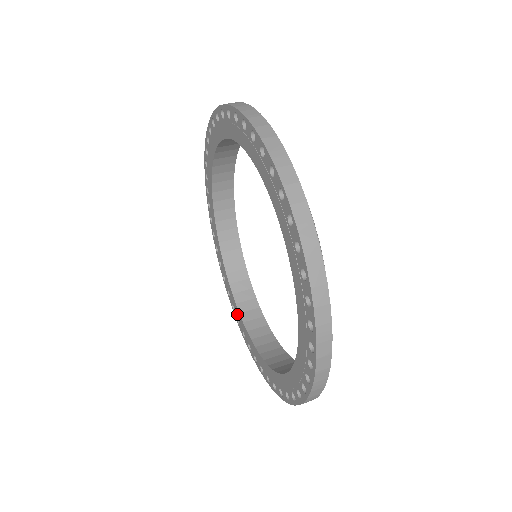
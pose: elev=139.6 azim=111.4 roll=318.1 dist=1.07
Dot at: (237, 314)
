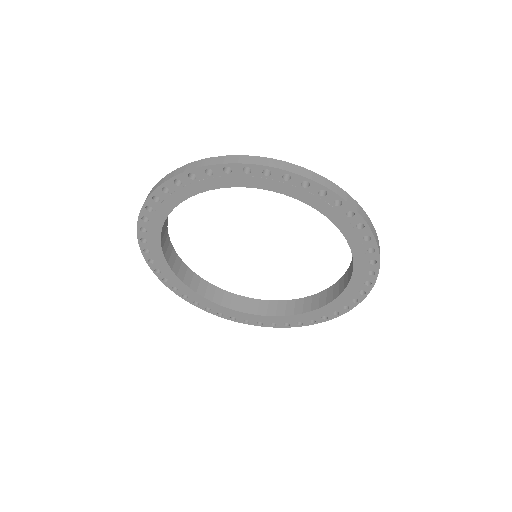
Dot at: (293, 320)
